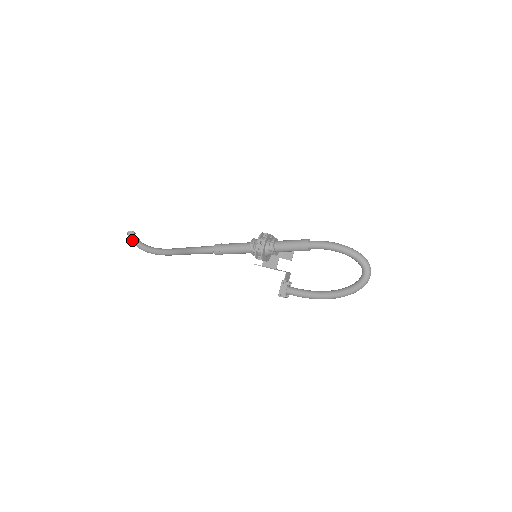
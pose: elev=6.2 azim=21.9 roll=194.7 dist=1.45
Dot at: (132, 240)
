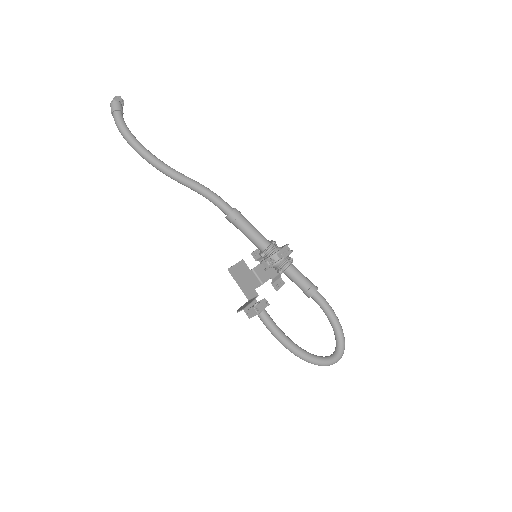
Dot at: (119, 107)
